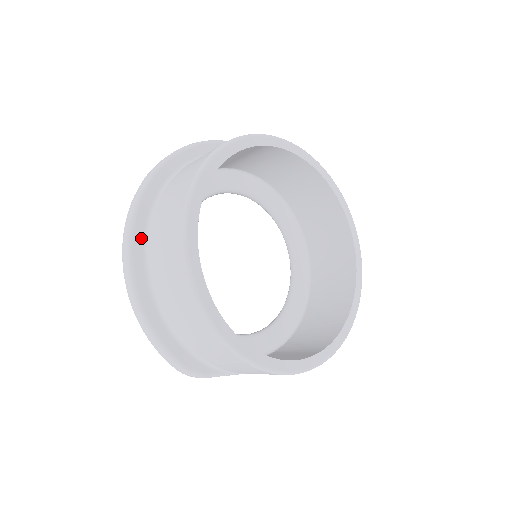
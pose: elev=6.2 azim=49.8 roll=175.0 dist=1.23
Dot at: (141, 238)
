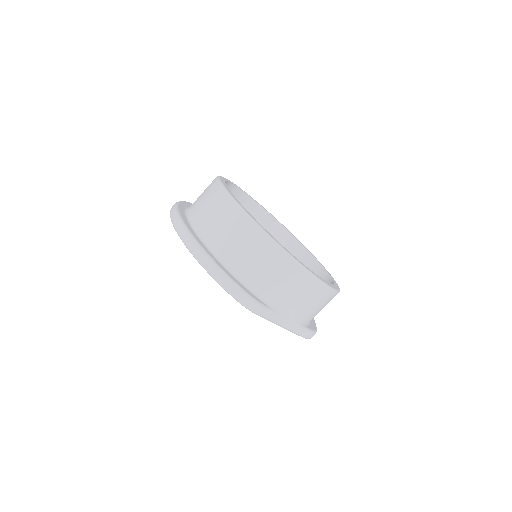
Dot at: (187, 222)
